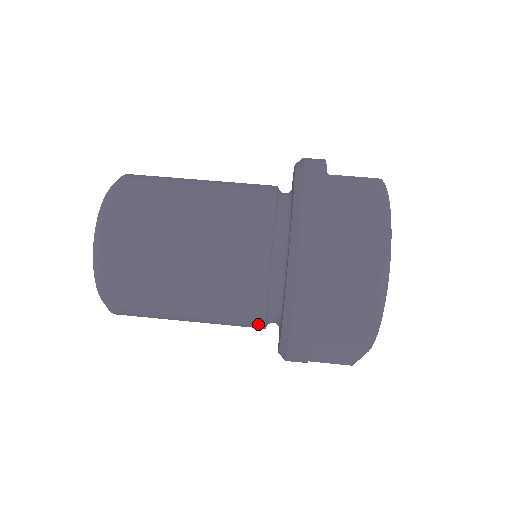
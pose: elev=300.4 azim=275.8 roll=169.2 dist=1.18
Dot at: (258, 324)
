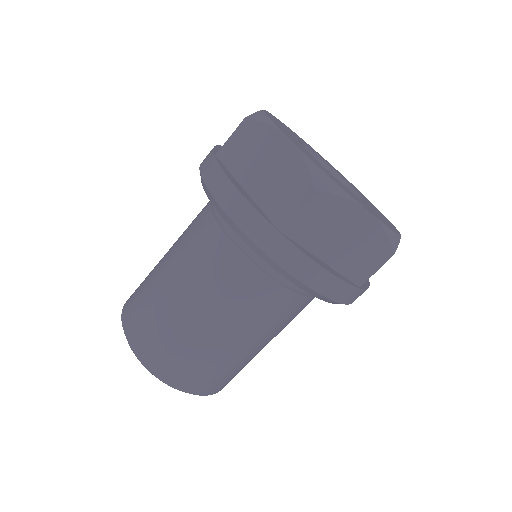
Dot at: occluded
